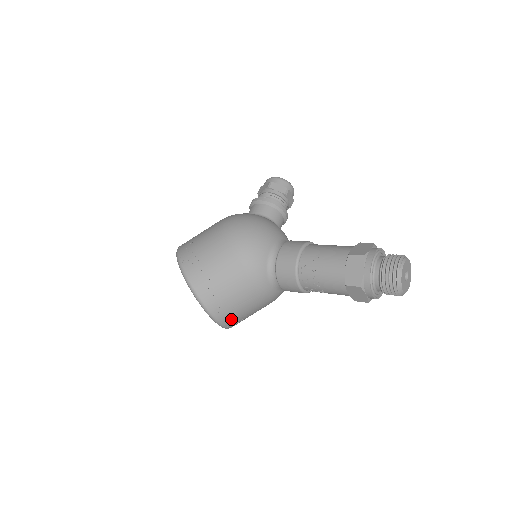
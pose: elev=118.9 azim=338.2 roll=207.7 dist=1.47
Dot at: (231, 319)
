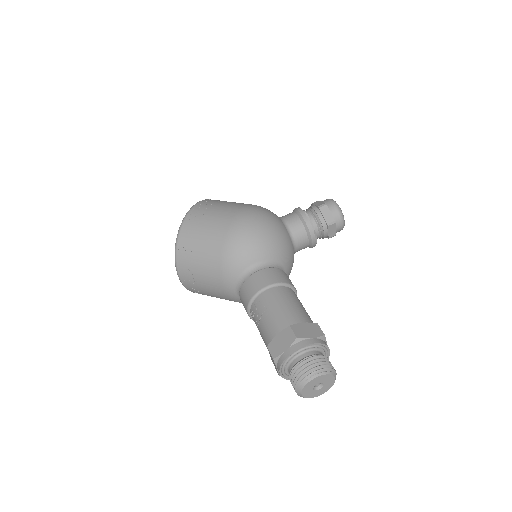
Dot at: (193, 288)
